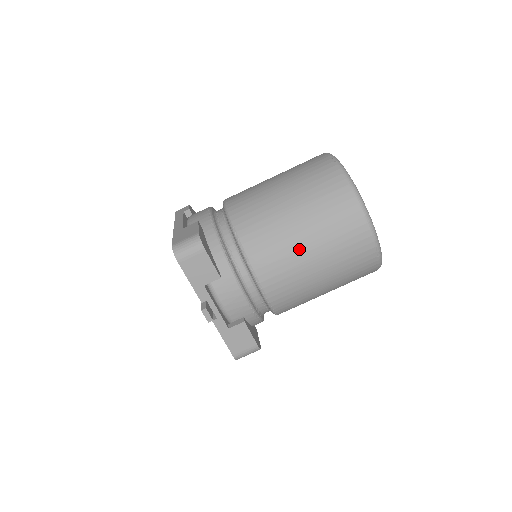
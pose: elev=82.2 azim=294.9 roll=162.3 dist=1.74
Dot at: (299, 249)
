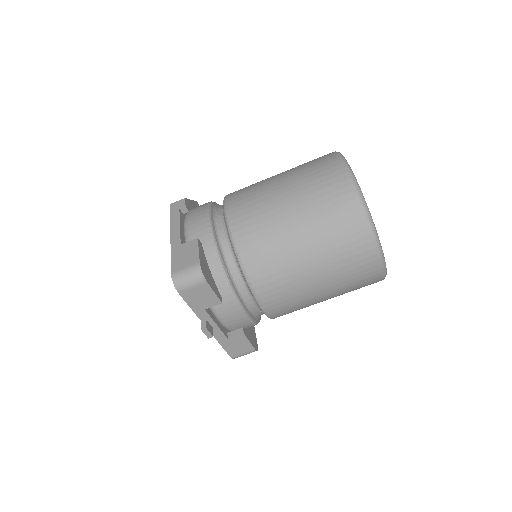
Dot at: (304, 276)
